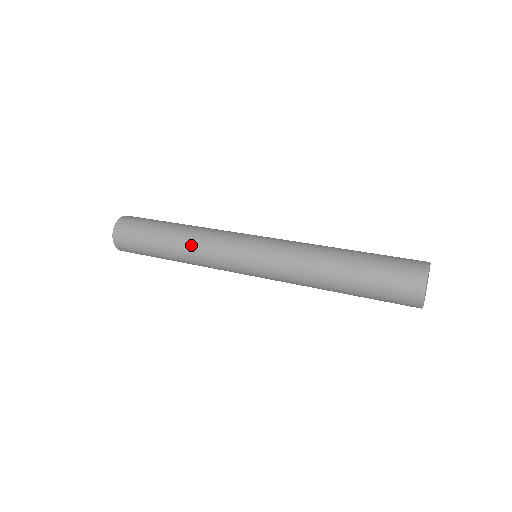
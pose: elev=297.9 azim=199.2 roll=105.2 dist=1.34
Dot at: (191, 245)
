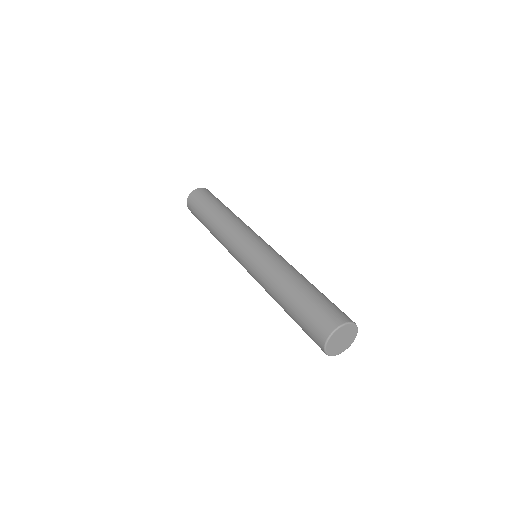
Dot at: (217, 236)
